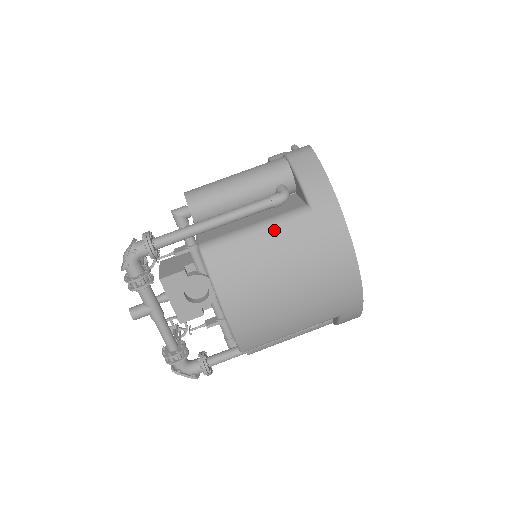
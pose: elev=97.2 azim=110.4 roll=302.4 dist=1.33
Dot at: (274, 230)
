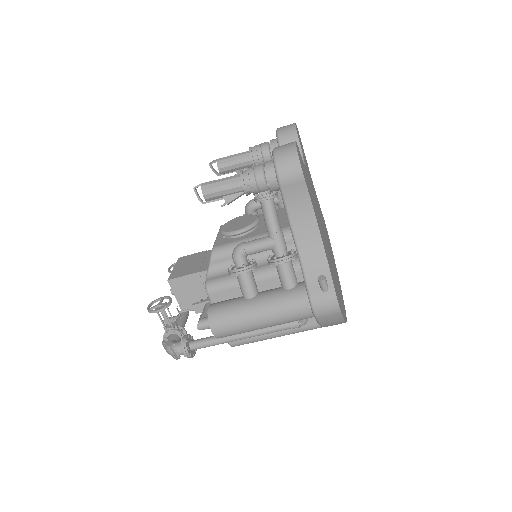
Dot at: occluded
